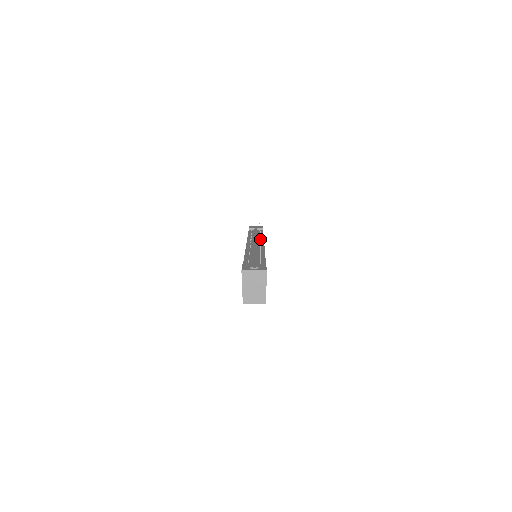
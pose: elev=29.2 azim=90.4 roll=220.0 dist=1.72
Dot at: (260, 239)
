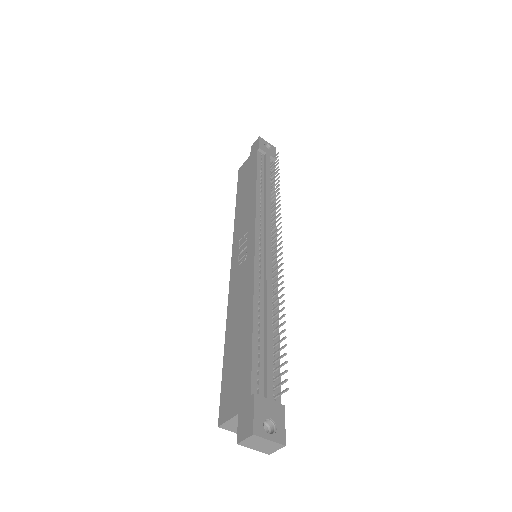
Dot at: (283, 275)
